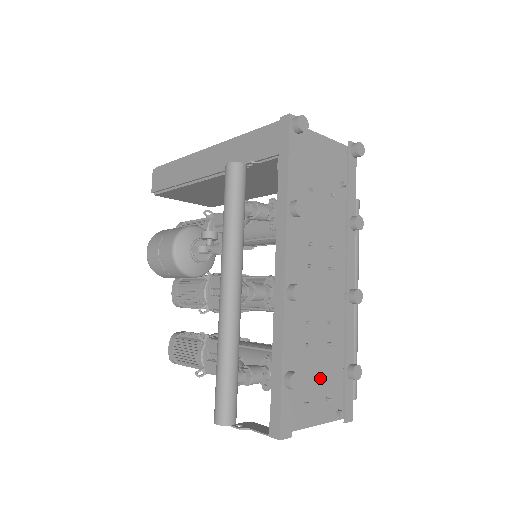
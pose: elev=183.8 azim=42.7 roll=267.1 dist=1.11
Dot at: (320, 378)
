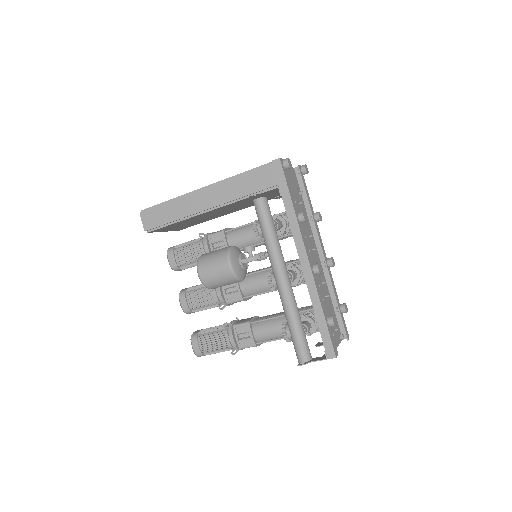
Dot at: occluded
